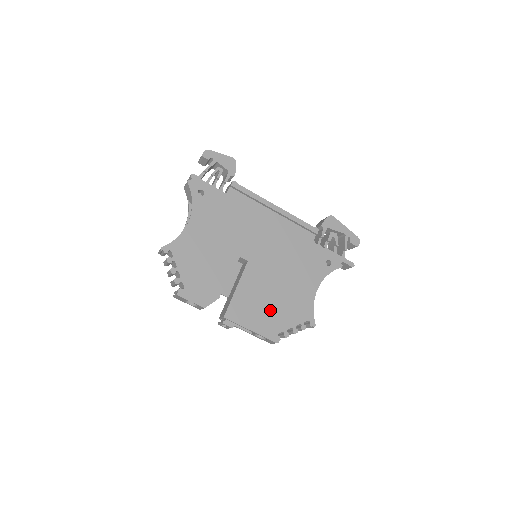
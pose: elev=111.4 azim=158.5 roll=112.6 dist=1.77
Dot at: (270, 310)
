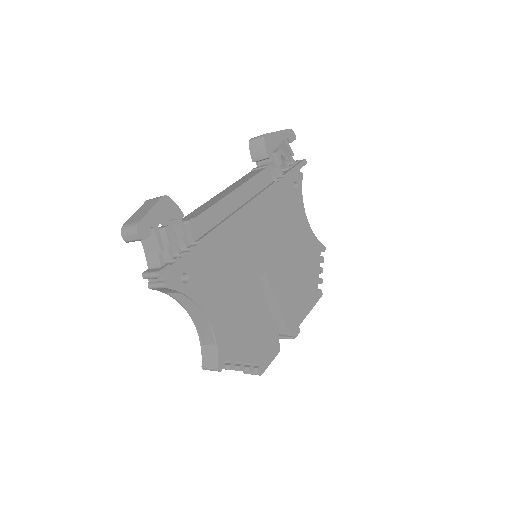
Dot at: (303, 282)
